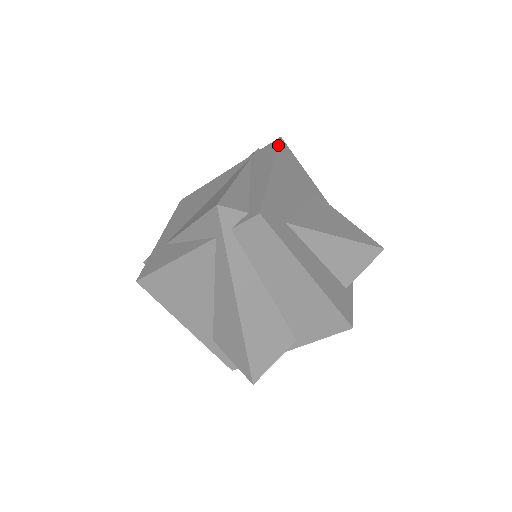
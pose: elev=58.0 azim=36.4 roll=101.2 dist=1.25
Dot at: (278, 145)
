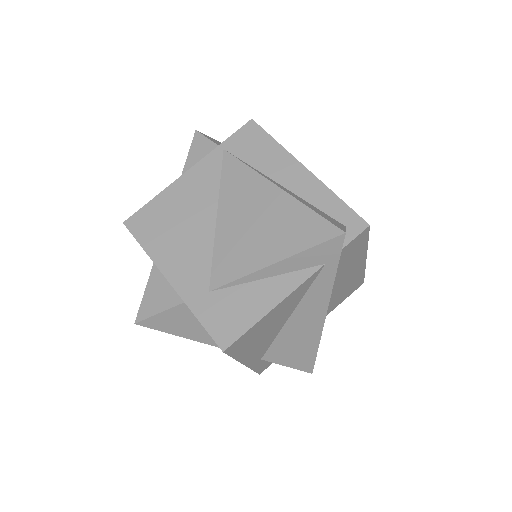
Dot at: occluded
